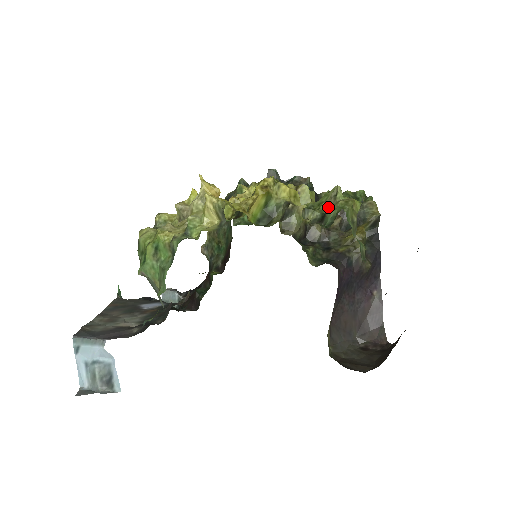
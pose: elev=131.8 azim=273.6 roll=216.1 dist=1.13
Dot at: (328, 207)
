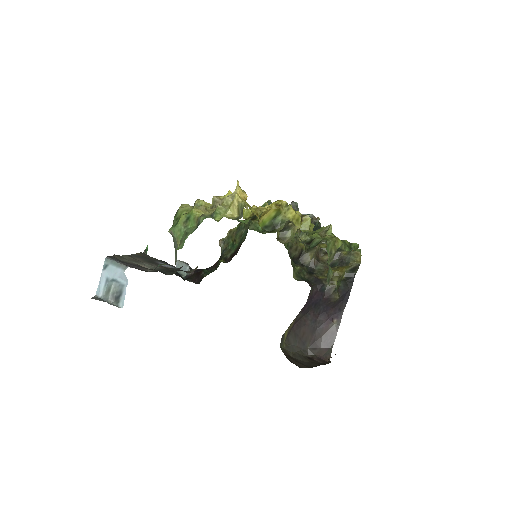
Dot at: (318, 237)
